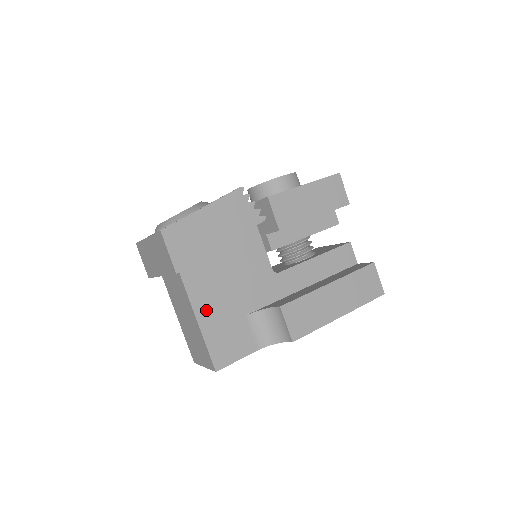
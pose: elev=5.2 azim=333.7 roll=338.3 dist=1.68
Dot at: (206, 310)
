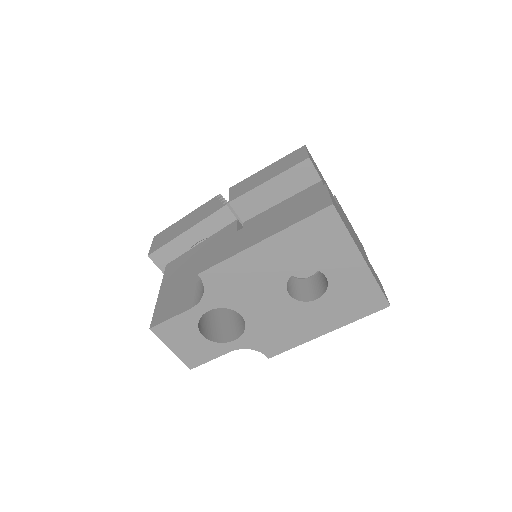
Dot at: (169, 285)
